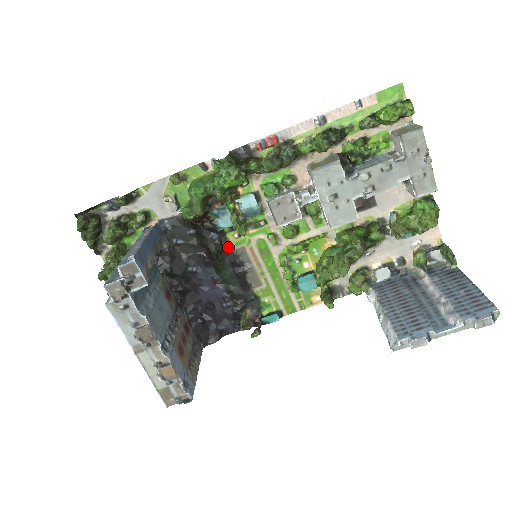
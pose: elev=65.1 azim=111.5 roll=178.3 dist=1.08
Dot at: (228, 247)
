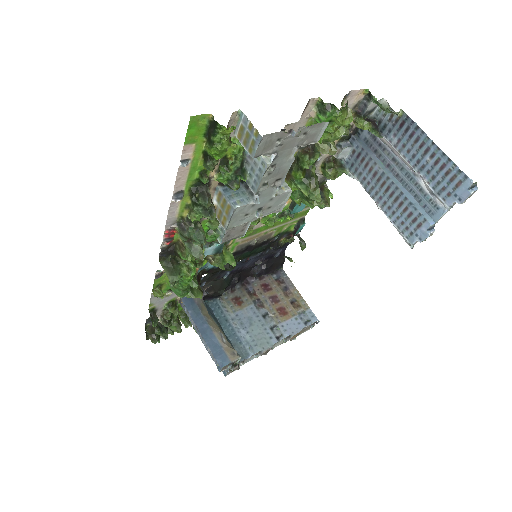
Dot at: occluded
